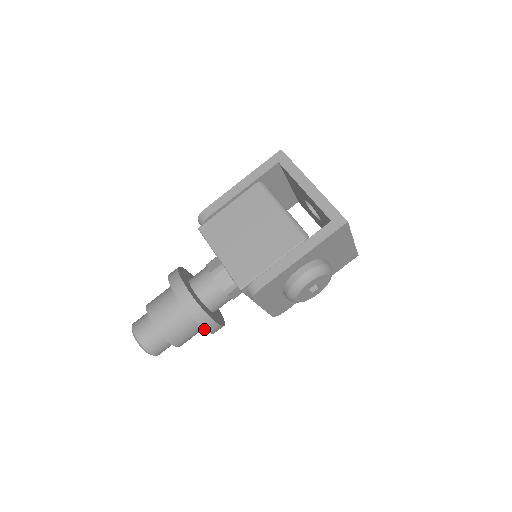
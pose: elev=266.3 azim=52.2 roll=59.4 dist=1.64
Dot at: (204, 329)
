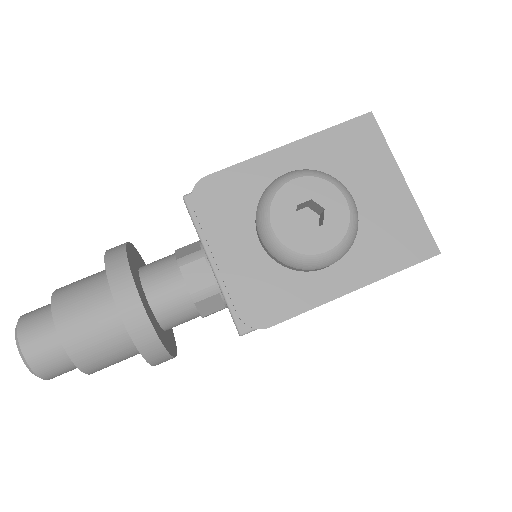
Dot at: (110, 285)
